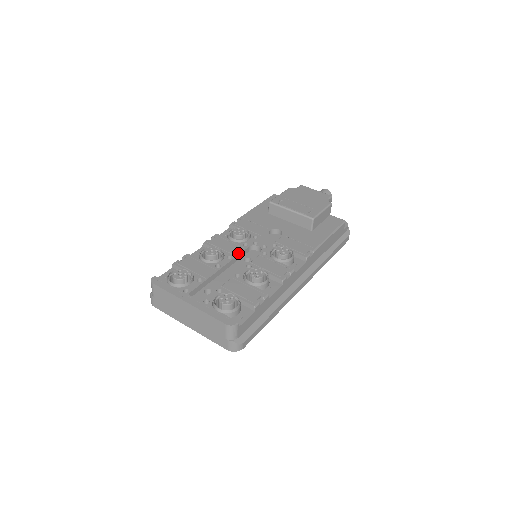
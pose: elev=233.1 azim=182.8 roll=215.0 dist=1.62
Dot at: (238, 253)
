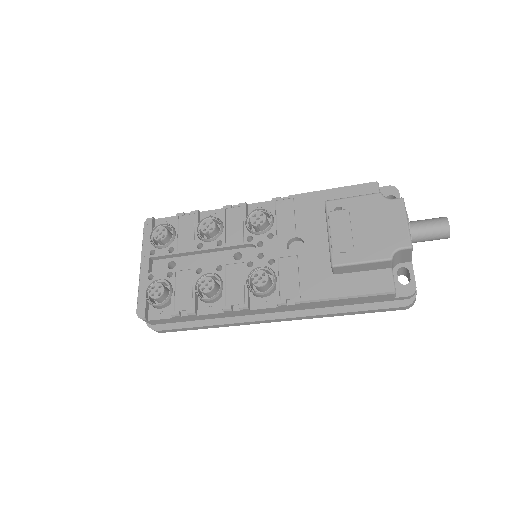
Dot at: (231, 244)
